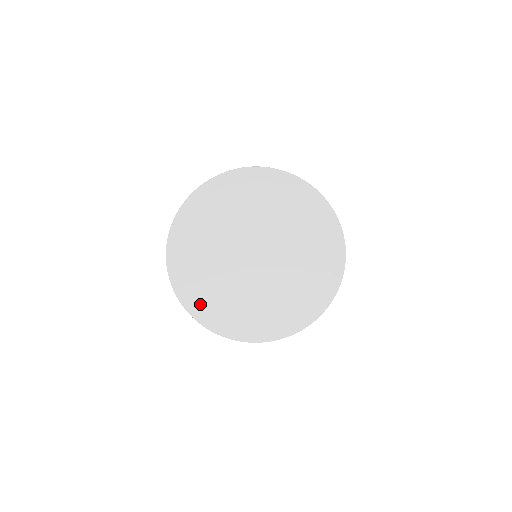
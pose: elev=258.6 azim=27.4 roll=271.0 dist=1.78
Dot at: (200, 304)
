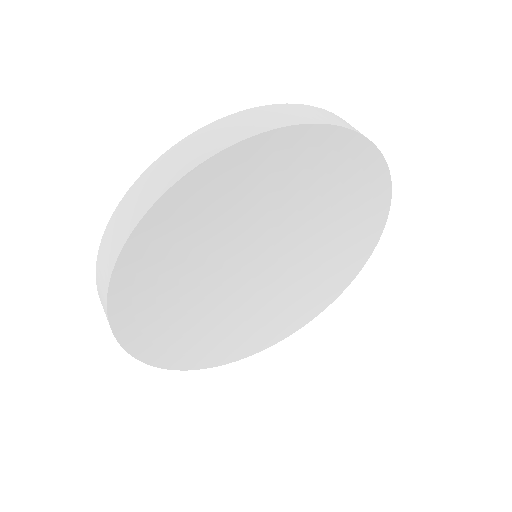
Dot at: (276, 330)
